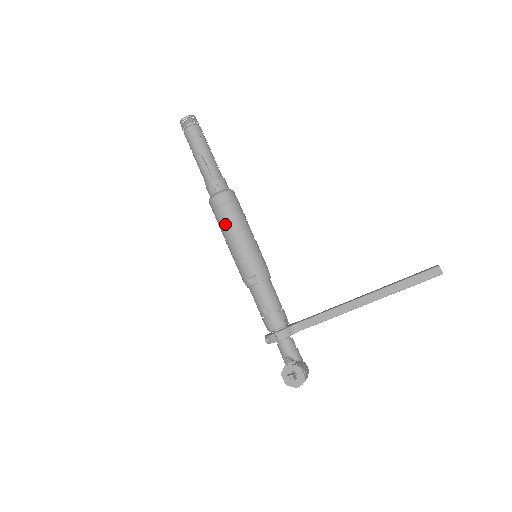
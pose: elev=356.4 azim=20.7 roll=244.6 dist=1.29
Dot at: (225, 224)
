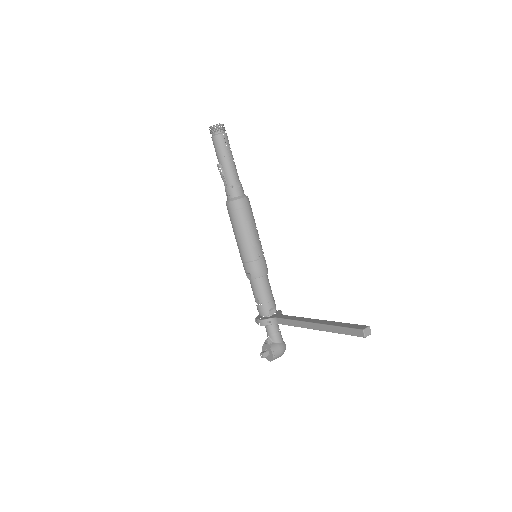
Dot at: (233, 227)
